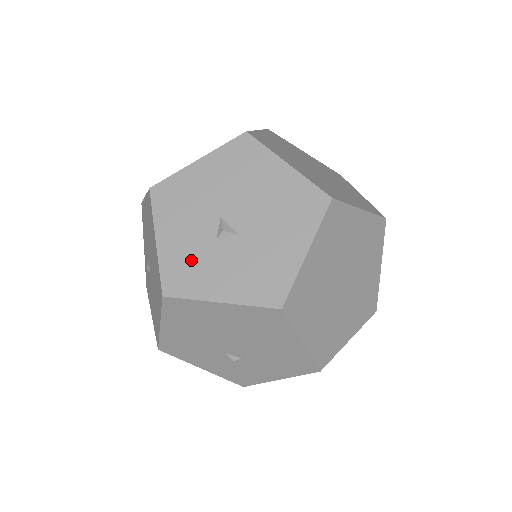
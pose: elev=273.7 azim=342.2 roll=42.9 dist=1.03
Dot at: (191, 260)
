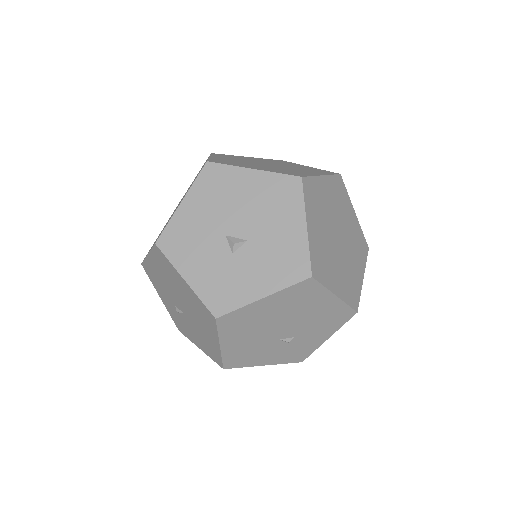
Dot at: (222, 279)
